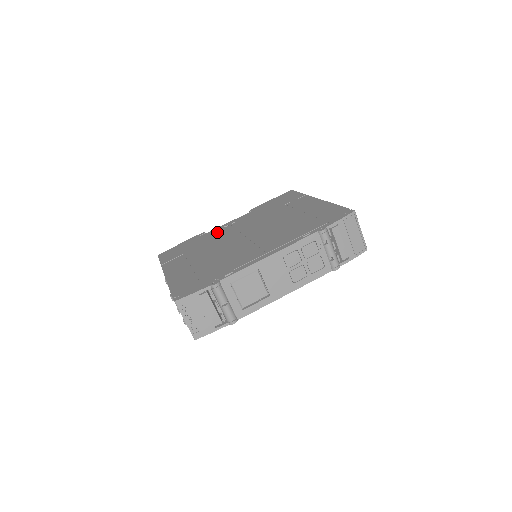
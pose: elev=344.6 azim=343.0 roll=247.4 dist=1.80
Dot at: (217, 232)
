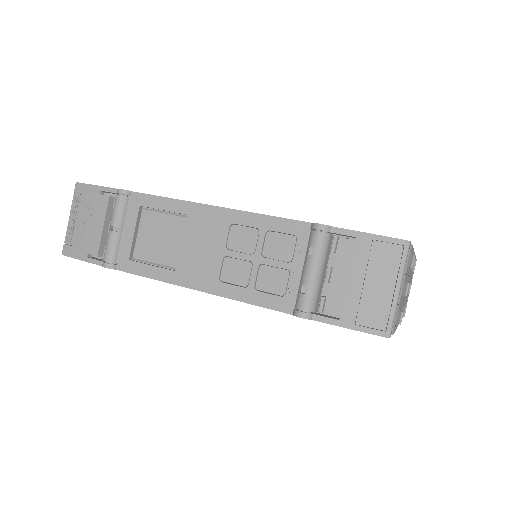
Dot at: occluded
